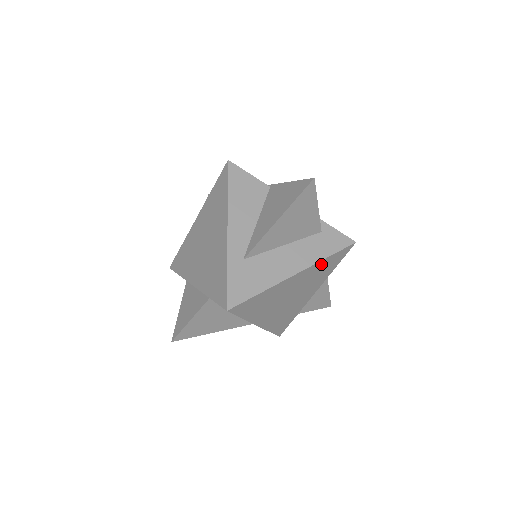
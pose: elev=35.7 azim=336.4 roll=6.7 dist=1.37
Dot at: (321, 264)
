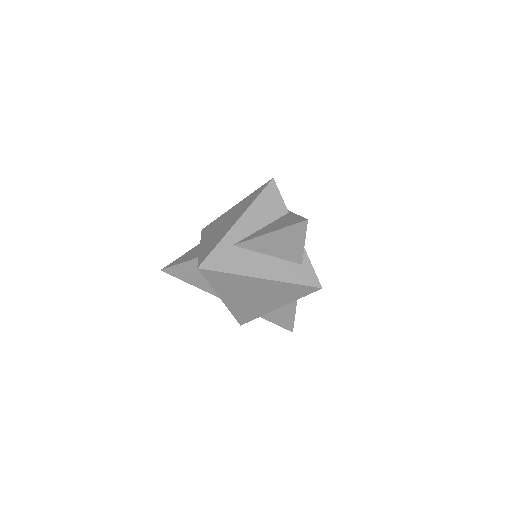
Dot at: (286, 285)
